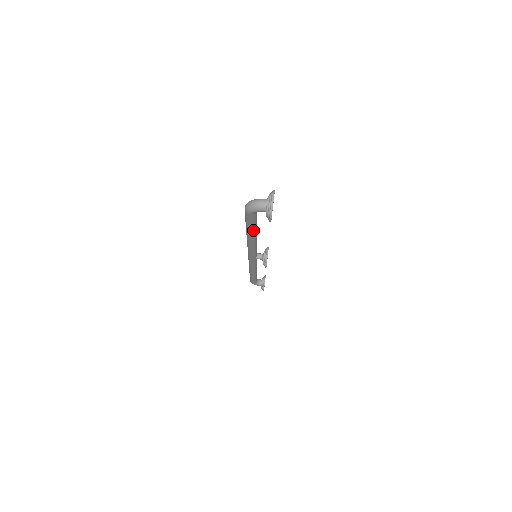
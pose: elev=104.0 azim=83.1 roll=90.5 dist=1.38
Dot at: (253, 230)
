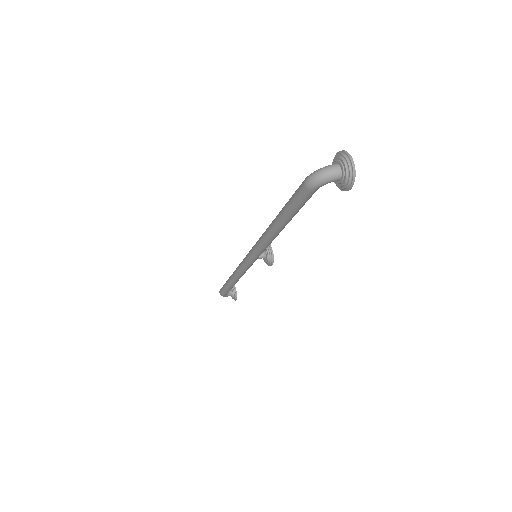
Dot at: (294, 215)
